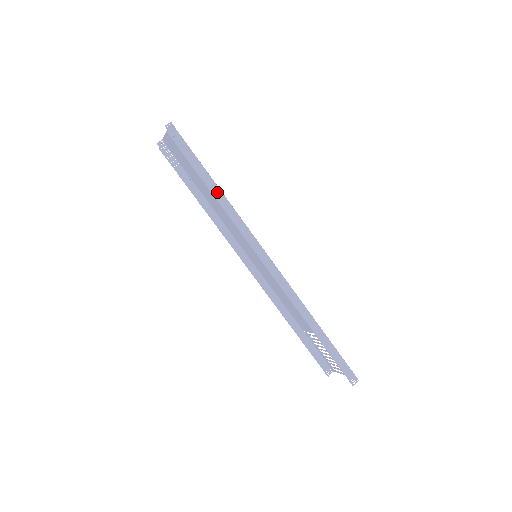
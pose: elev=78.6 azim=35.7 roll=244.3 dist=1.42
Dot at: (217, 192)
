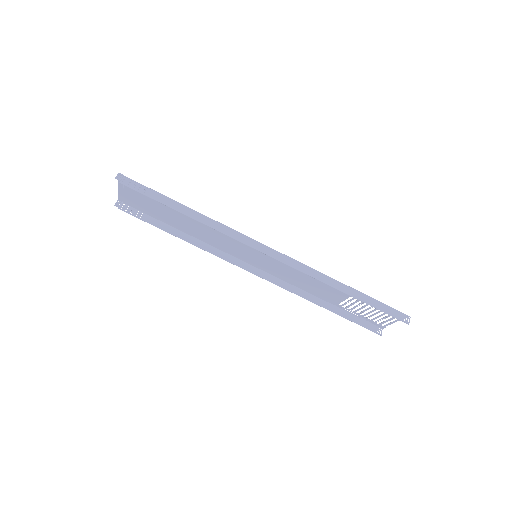
Dot at: (191, 213)
